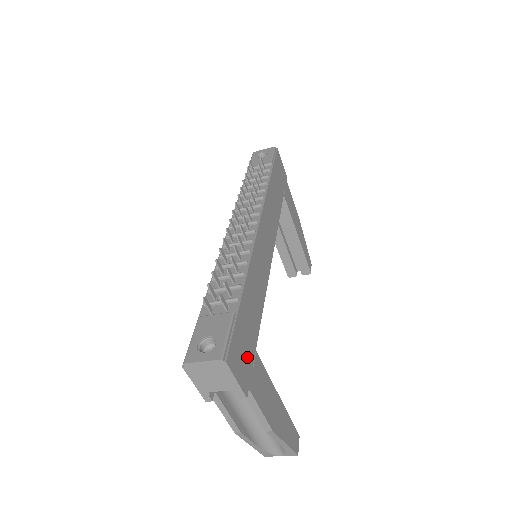
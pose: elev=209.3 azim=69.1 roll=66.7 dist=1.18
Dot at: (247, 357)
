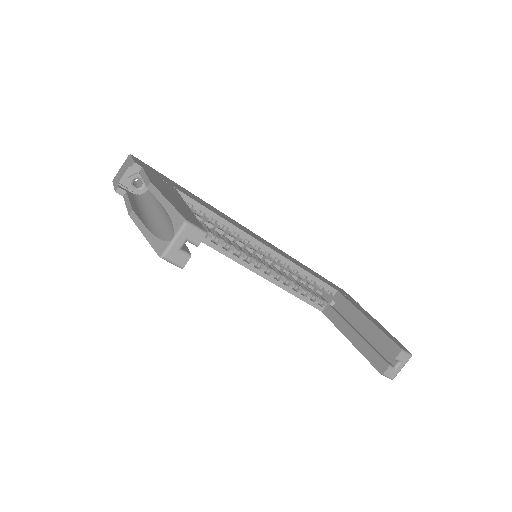
Dot at: (158, 176)
